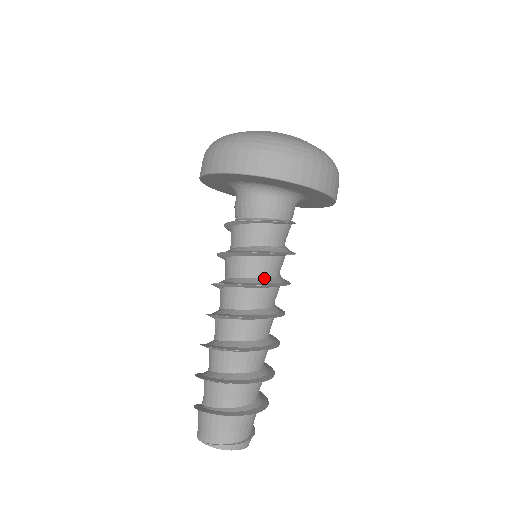
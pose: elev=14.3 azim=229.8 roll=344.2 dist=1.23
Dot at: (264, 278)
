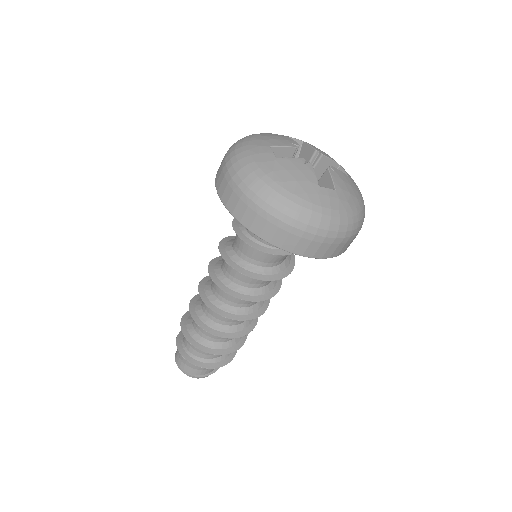
Dot at: (249, 288)
